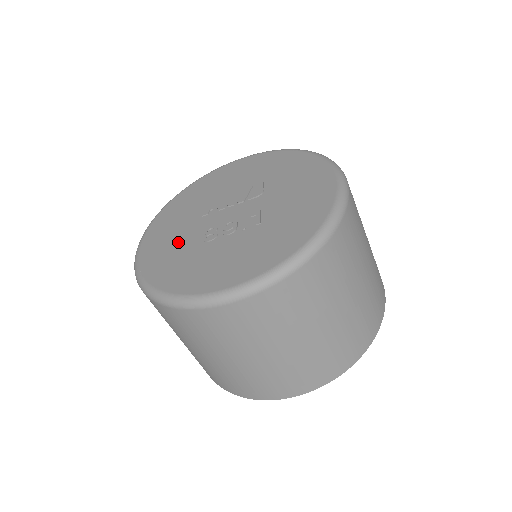
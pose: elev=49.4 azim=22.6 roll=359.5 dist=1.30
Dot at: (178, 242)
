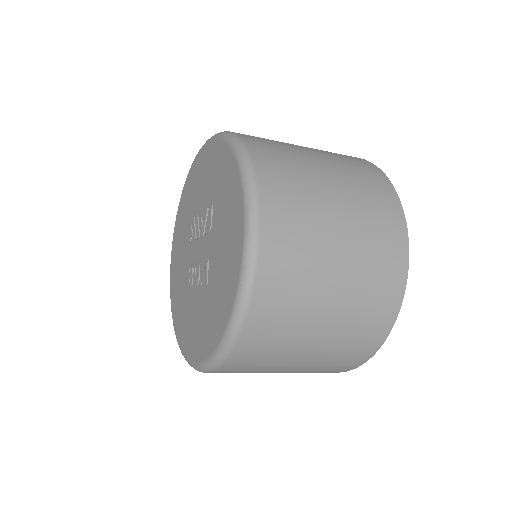
Dot at: (181, 274)
